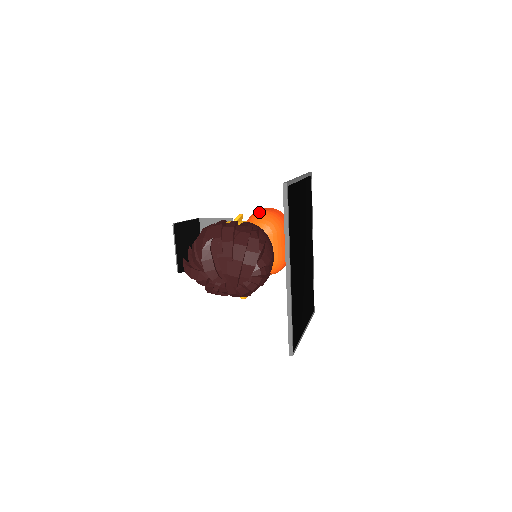
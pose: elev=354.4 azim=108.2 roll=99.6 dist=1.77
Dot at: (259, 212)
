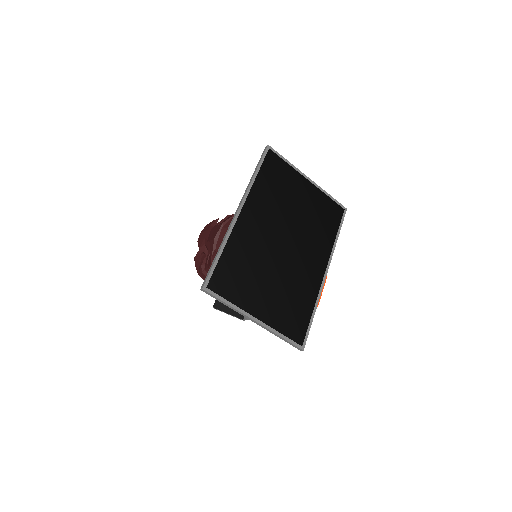
Dot at: occluded
